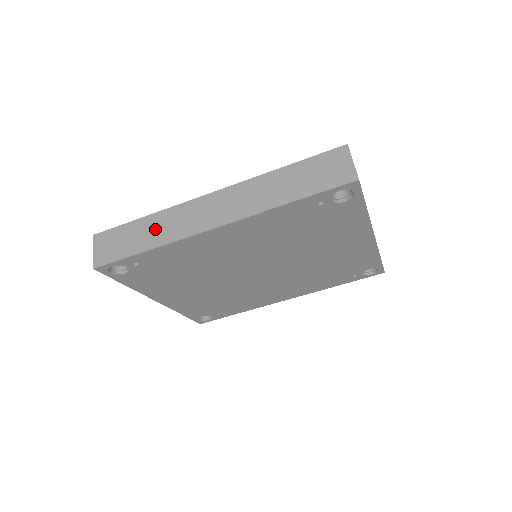
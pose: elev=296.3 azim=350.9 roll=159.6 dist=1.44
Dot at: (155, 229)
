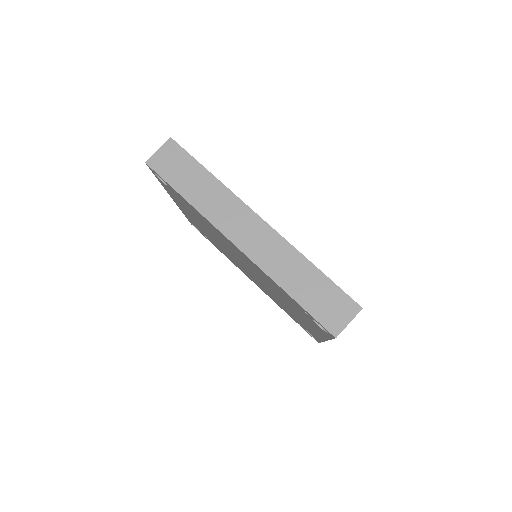
Dot at: (206, 192)
